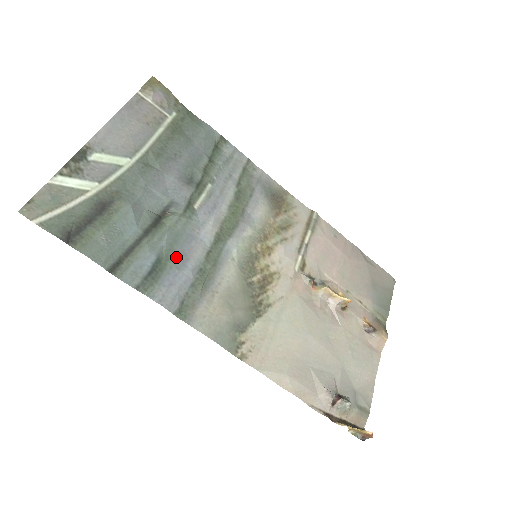
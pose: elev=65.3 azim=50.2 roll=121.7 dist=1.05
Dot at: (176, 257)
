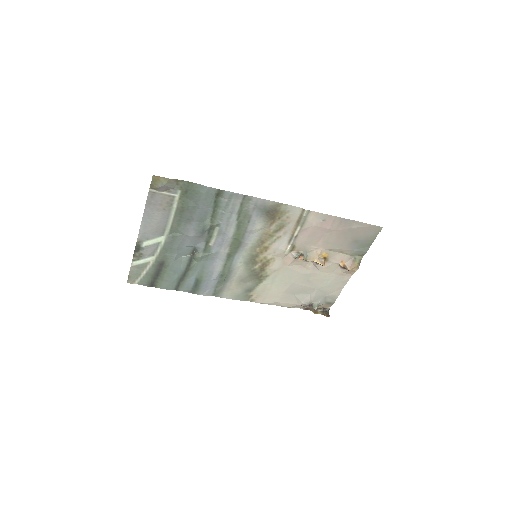
Dot at: (206, 275)
